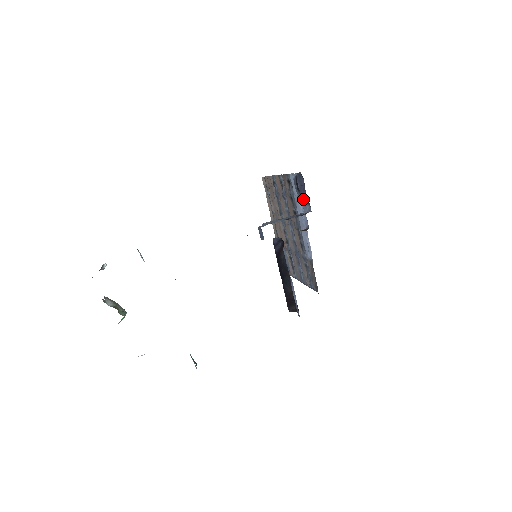
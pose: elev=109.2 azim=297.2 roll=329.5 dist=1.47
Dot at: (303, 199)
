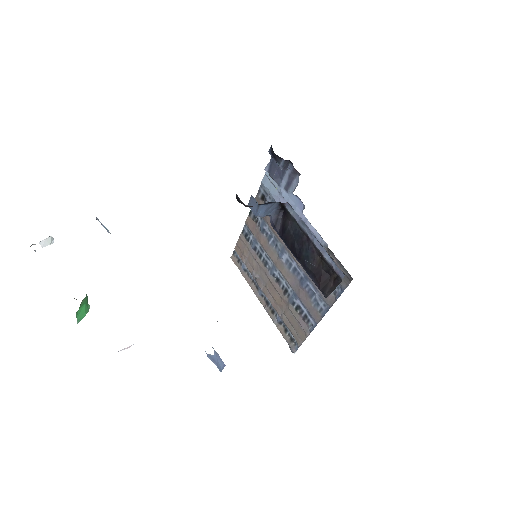
Dot at: (286, 181)
